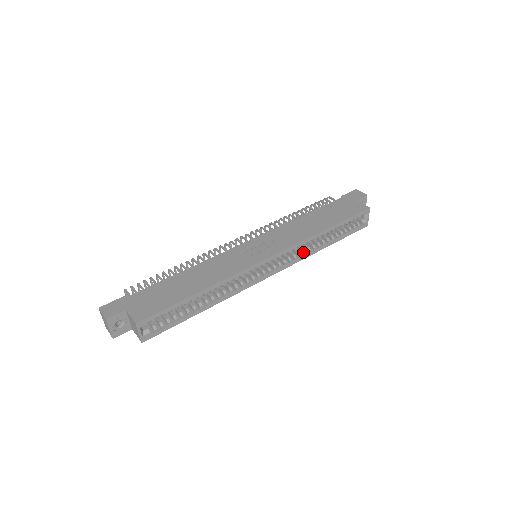
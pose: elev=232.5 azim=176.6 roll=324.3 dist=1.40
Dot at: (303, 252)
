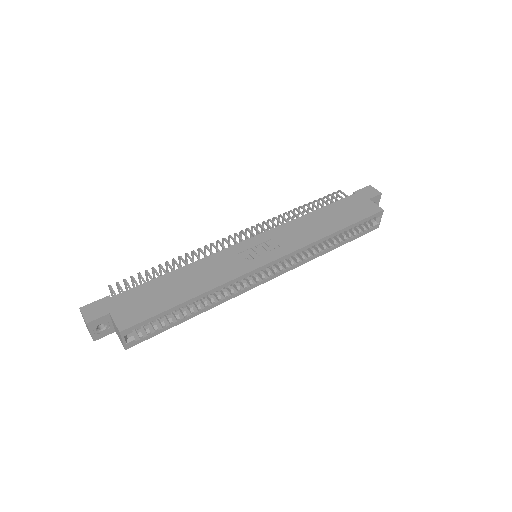
Dot at: (307, 255)
